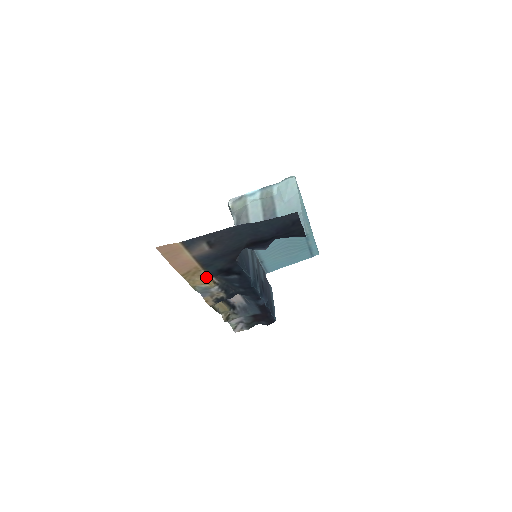
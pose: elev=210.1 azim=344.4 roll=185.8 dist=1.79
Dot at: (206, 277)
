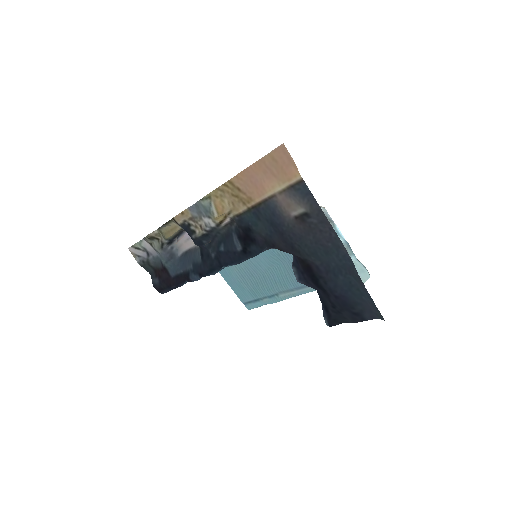
Dot at: (232, 212)
